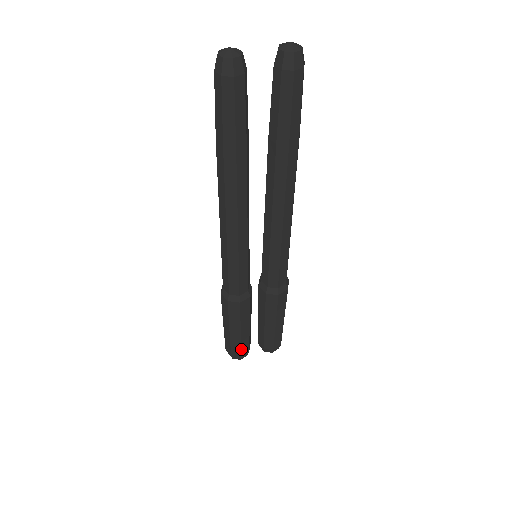
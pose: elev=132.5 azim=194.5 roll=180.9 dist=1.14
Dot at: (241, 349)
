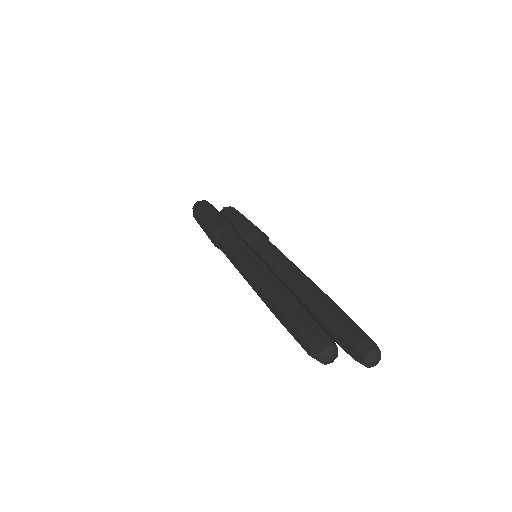
Dot at: occluded
